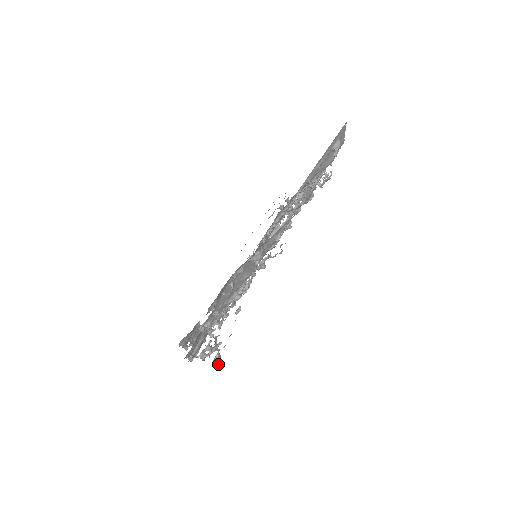
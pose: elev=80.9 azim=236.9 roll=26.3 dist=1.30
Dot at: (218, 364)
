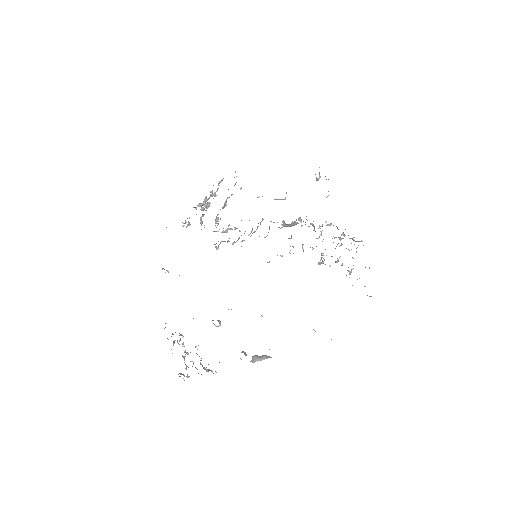
Dot at: occluded
